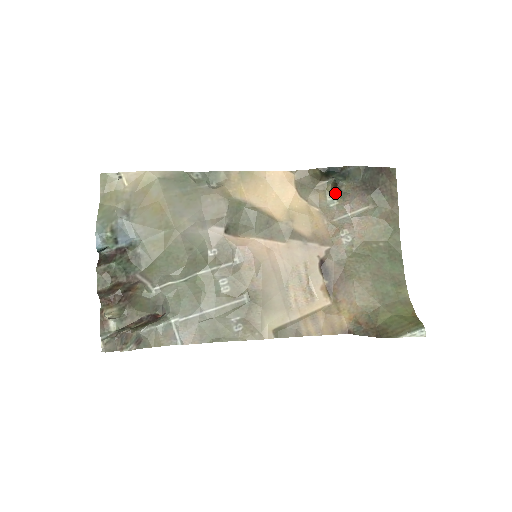
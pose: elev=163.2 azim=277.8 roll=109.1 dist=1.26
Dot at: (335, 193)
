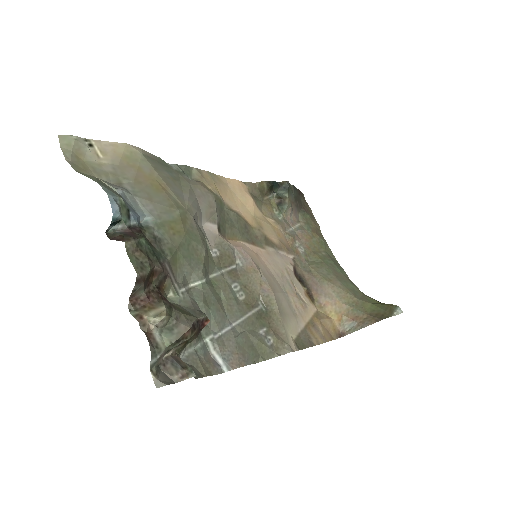
Dot at: (279, 207)
